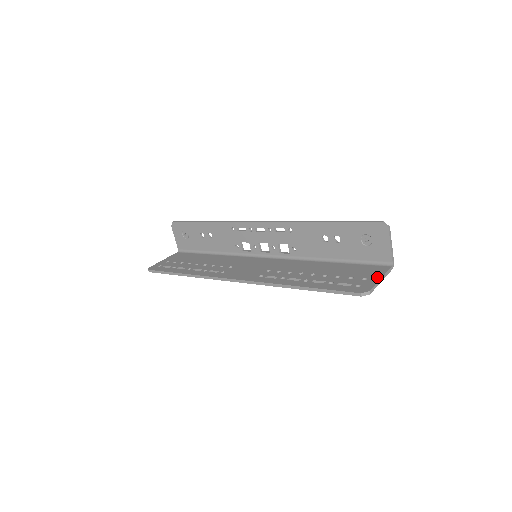
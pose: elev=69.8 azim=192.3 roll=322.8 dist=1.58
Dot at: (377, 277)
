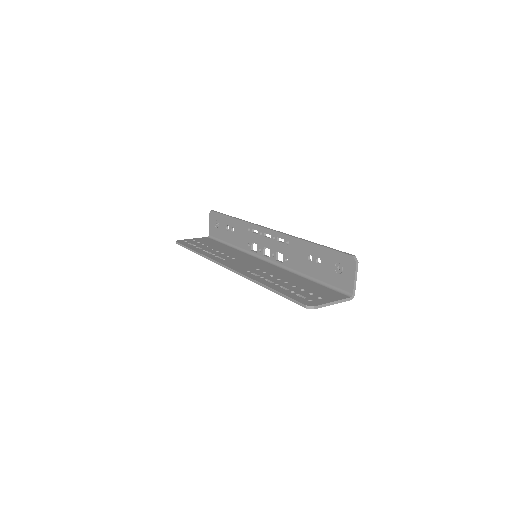
Dot at: (331, 300)
